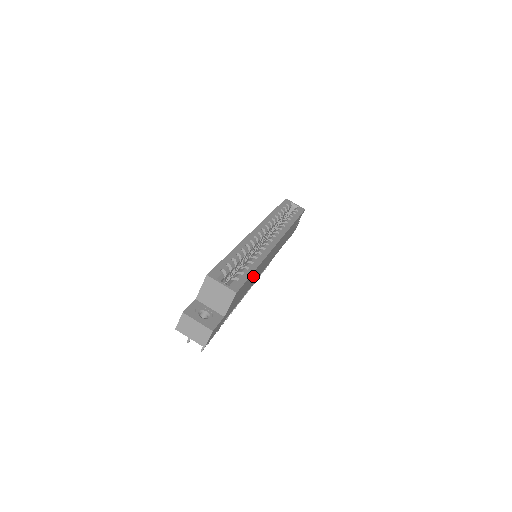
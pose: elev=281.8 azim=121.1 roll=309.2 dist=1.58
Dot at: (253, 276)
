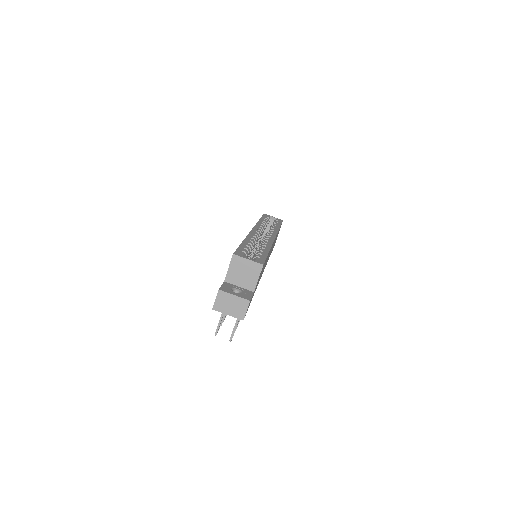
Dot at: occluded
